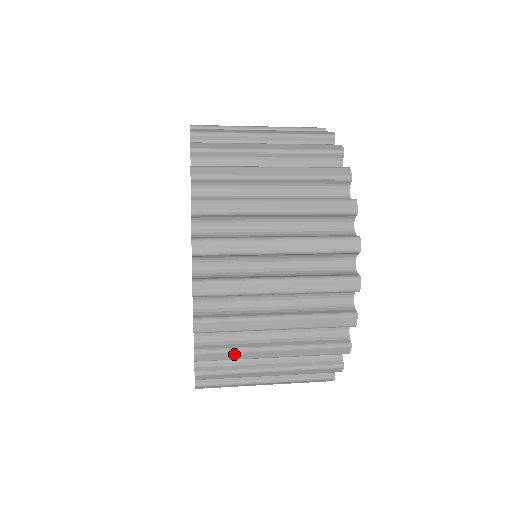
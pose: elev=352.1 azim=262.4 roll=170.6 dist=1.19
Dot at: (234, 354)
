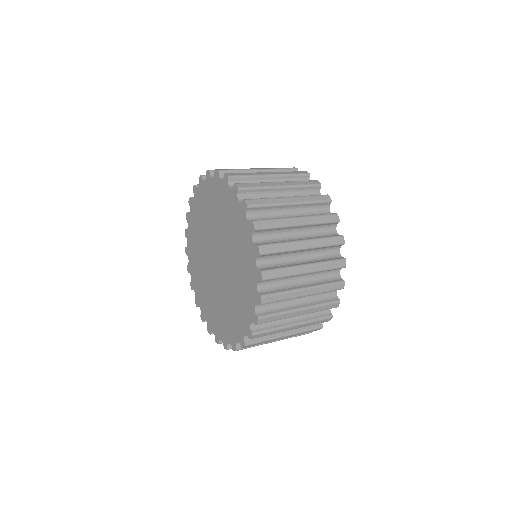
Dot at: occluded
